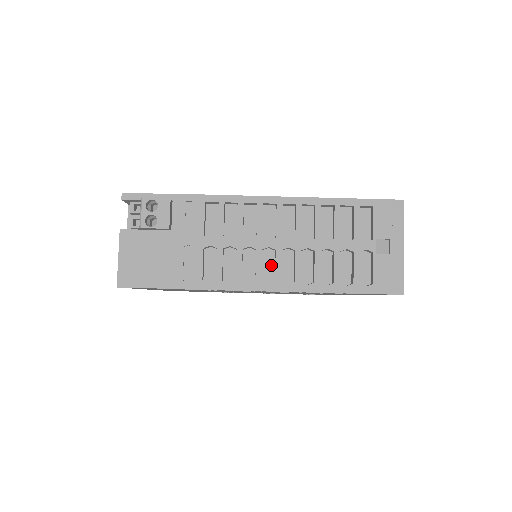
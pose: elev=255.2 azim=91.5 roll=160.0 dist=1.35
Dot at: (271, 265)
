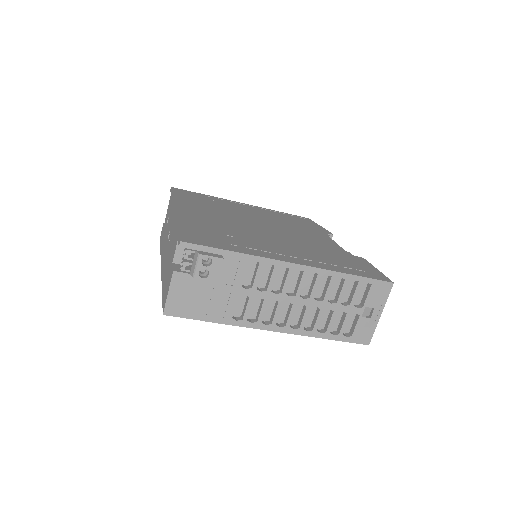
Dot at: (285, 311)
